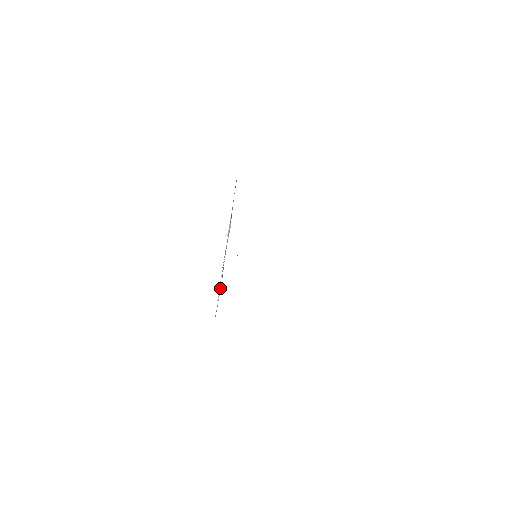
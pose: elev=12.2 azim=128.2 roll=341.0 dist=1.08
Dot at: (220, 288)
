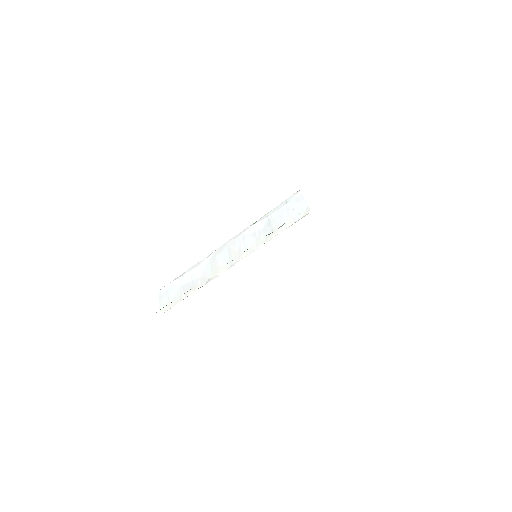
Dot at: (199, 280)
